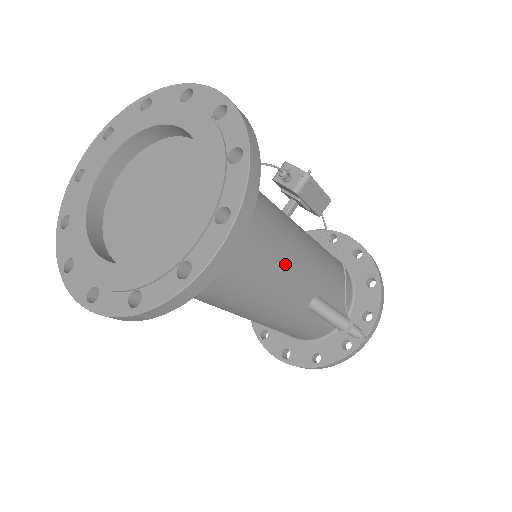
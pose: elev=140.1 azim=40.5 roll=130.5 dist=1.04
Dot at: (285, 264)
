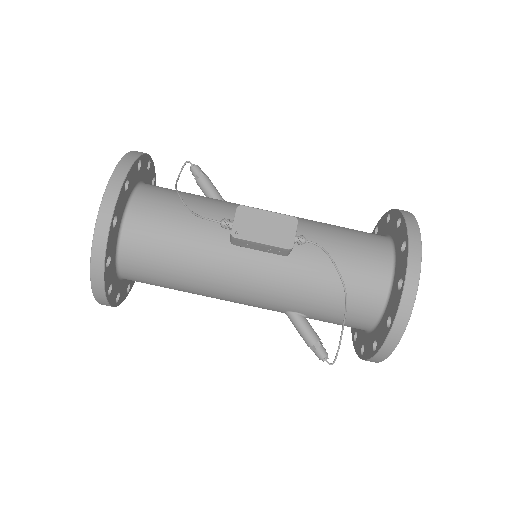
Dot at: (219, 292)
